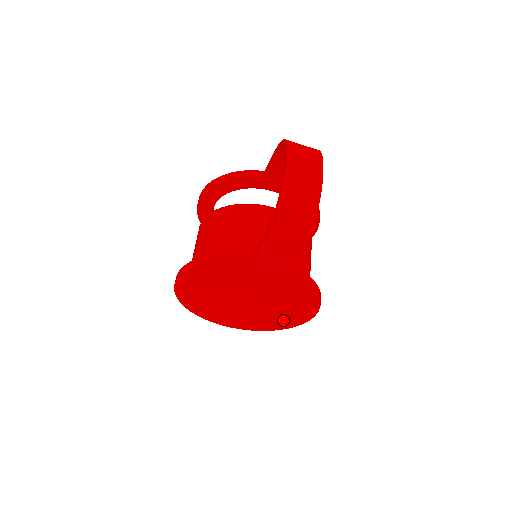
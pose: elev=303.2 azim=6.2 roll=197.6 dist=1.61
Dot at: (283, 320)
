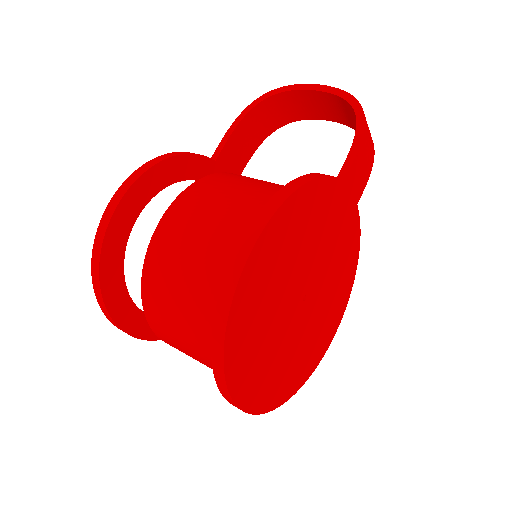
Dot at: (311, 354)
